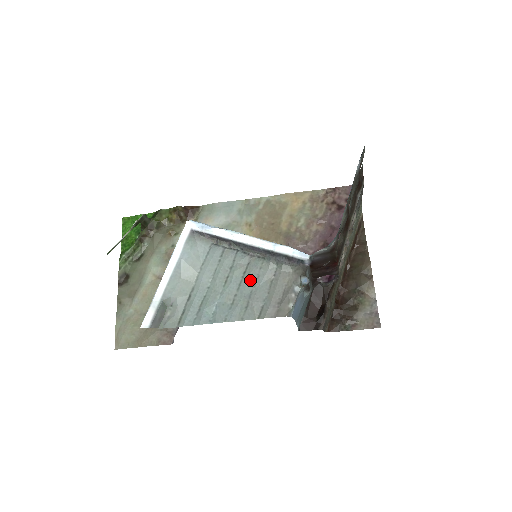
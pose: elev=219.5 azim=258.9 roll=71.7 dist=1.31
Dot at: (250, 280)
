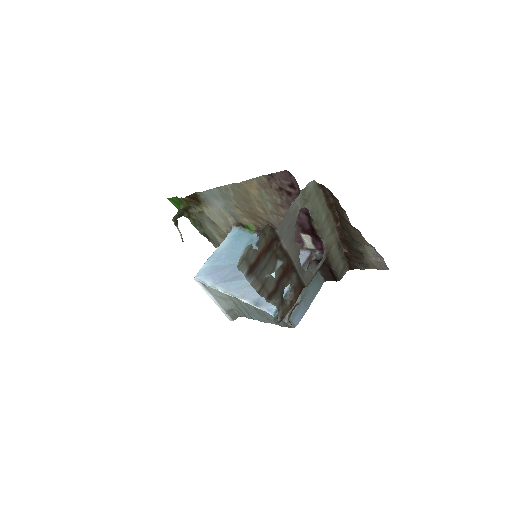
Dot at: (257, 308)
